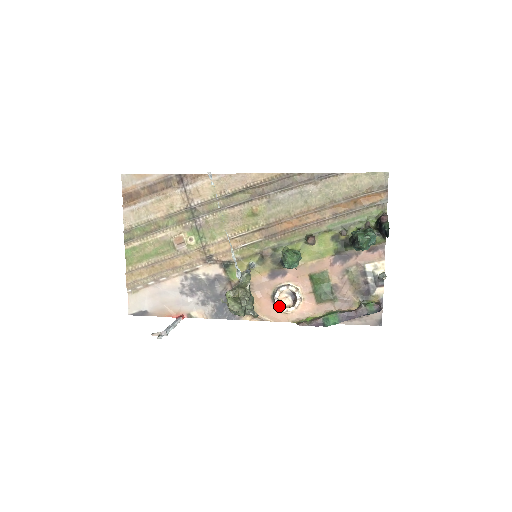
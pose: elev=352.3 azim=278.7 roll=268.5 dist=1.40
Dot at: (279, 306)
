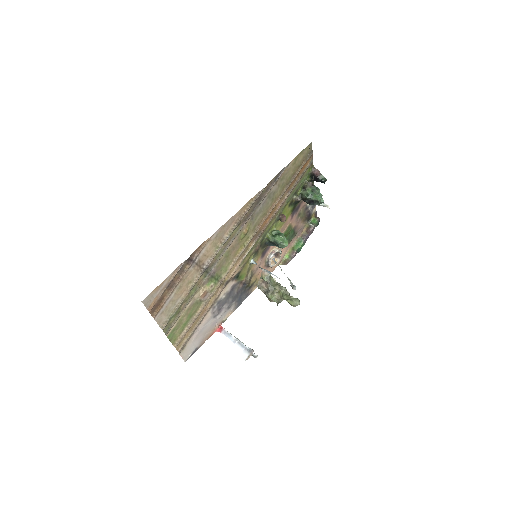
Dot at: (272, 266)
